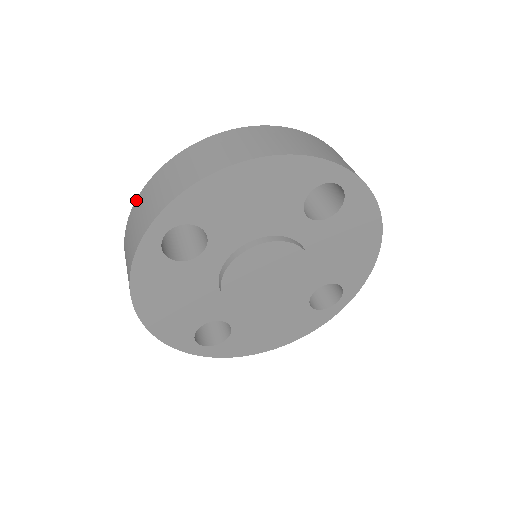
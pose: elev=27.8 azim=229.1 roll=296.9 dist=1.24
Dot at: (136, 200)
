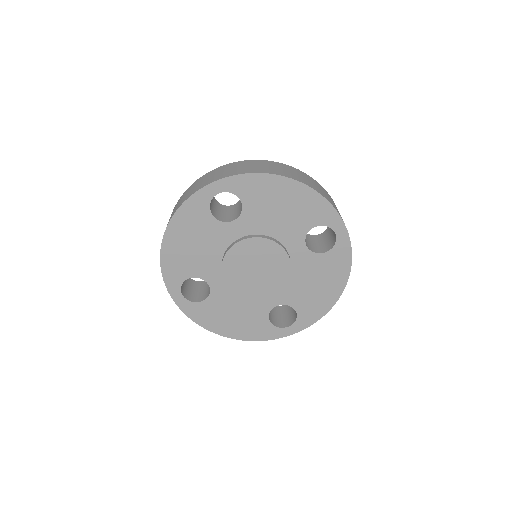
Dot at: (211, 171)
